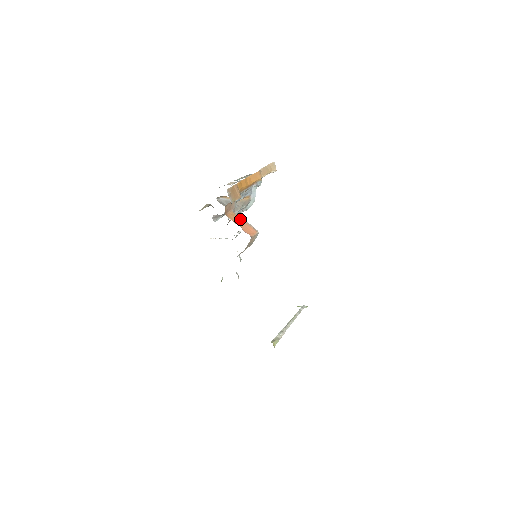
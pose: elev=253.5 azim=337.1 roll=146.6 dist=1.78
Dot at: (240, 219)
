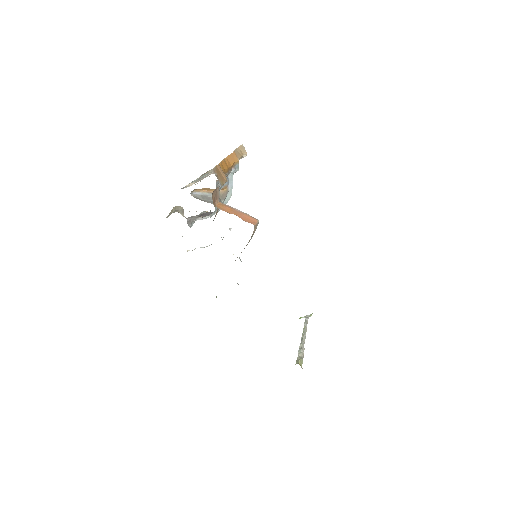
Dot at: (232, 209)
